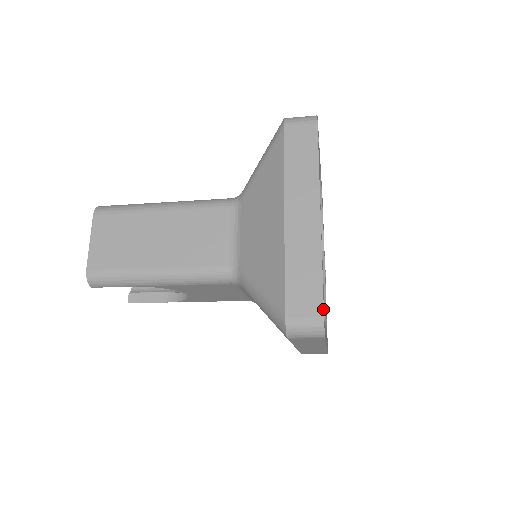
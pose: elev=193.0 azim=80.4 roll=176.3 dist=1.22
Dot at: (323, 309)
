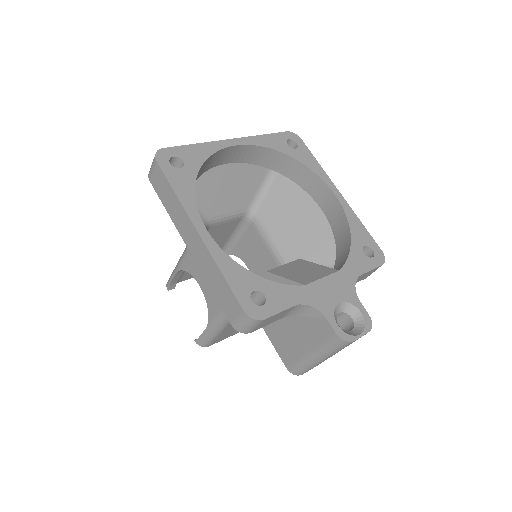
Dot at: (168, 148)
